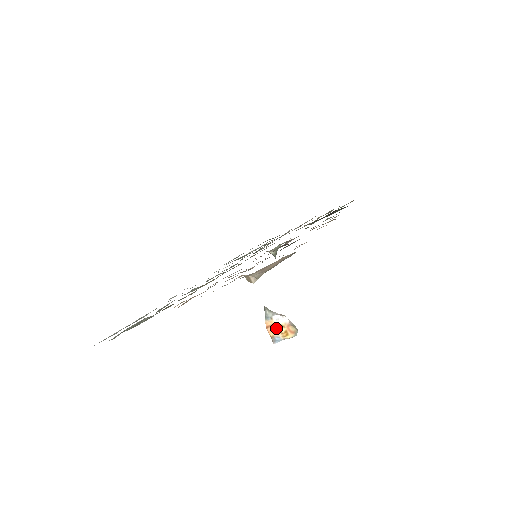
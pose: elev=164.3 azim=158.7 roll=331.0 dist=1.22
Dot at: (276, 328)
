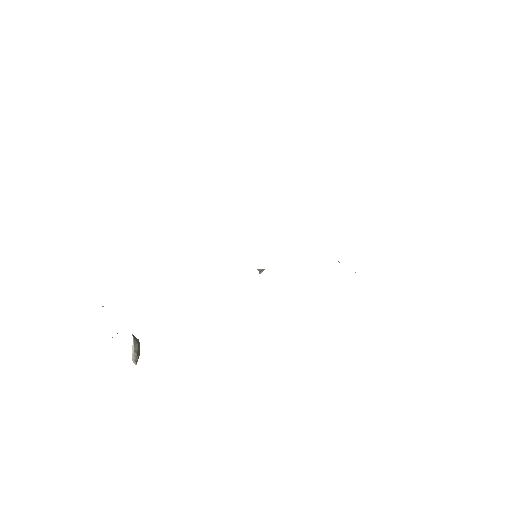
Dot at: occluded
